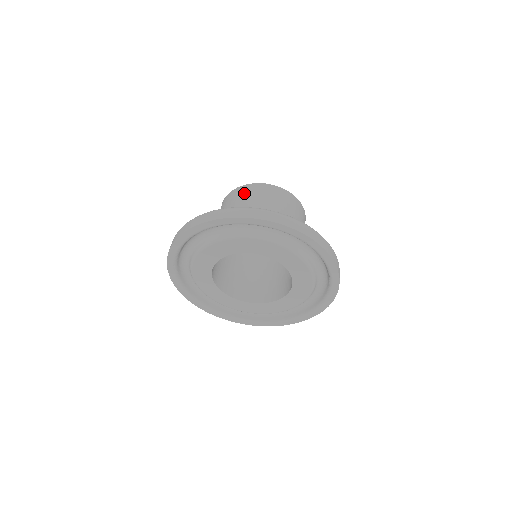
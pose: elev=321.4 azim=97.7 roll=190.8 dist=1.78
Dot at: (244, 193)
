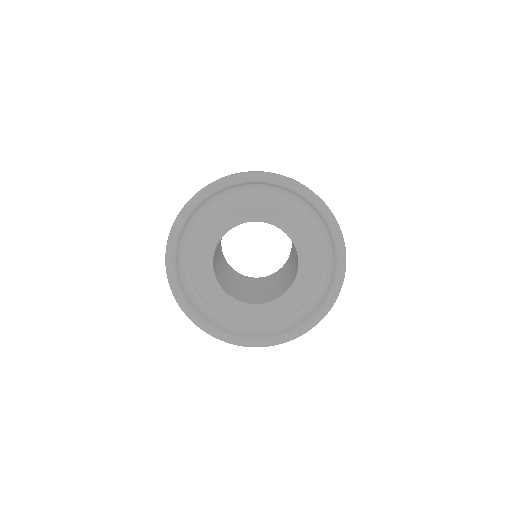
Dot at: occluded
